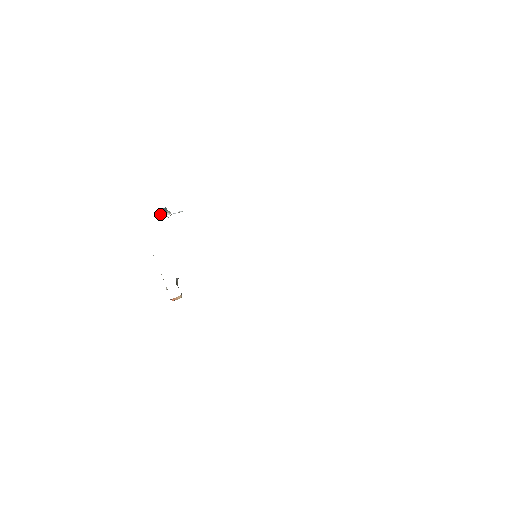
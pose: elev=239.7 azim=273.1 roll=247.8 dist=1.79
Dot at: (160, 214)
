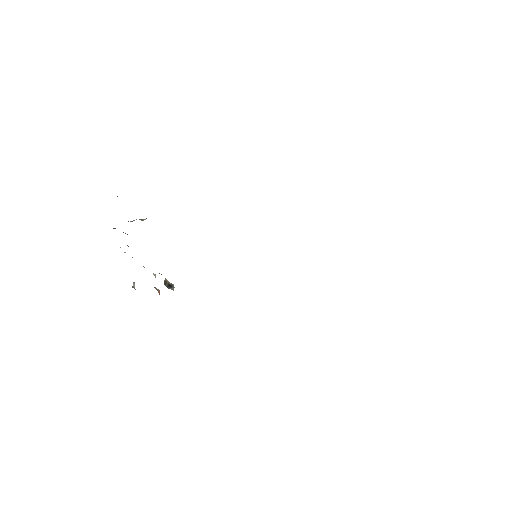
Dot at: occluded
